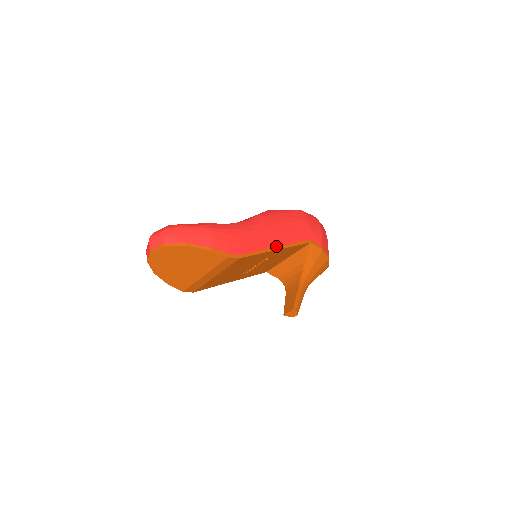
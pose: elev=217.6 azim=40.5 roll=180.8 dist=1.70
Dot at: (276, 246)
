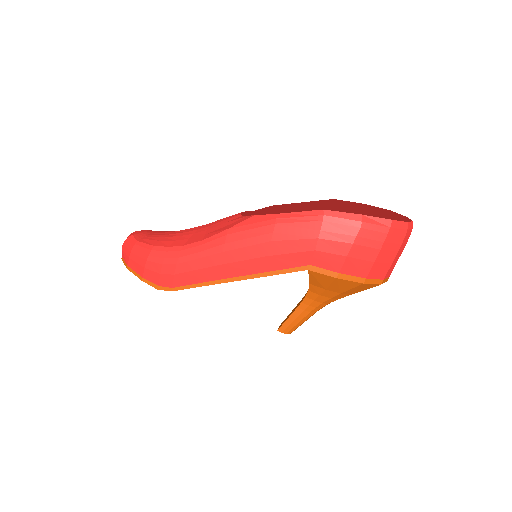
Dot at: (232, 277)
